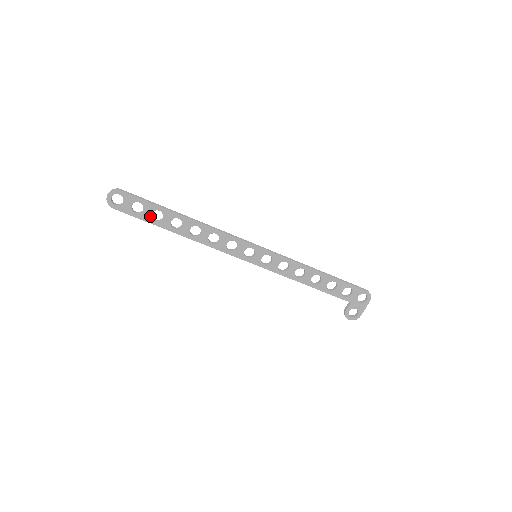
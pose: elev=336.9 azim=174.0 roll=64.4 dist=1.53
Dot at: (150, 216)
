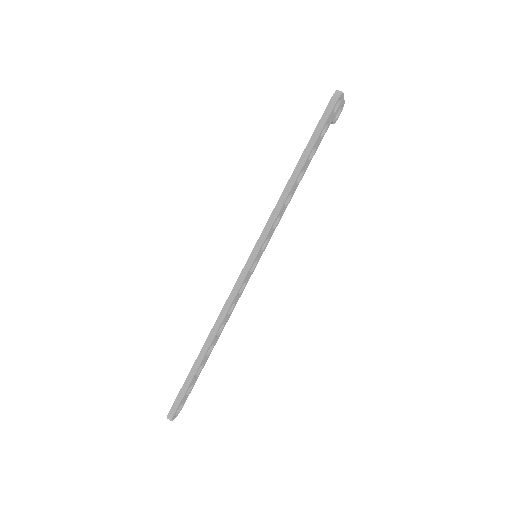
Dot at: (197, 376)
